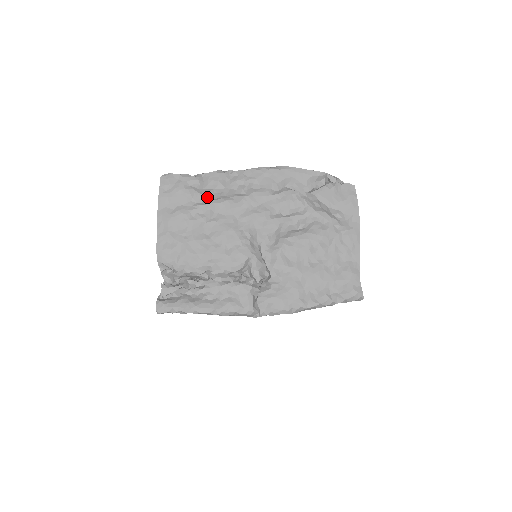
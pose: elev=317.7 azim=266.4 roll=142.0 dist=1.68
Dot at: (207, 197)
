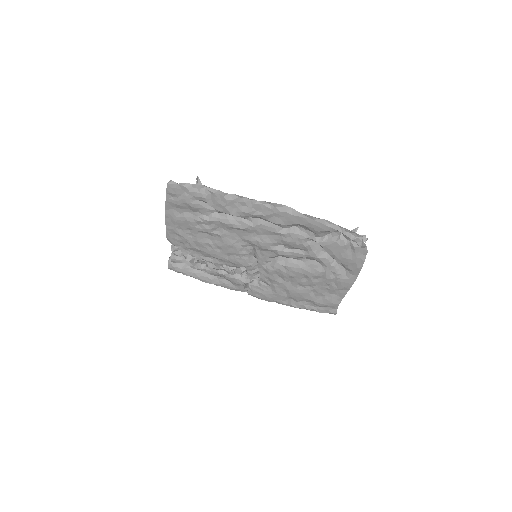
Dot at: (214, 211)
